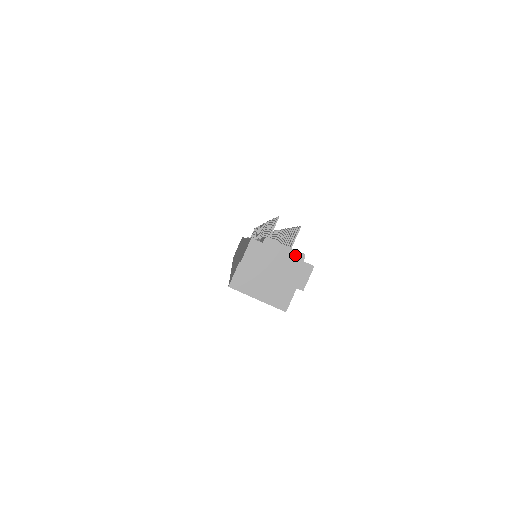
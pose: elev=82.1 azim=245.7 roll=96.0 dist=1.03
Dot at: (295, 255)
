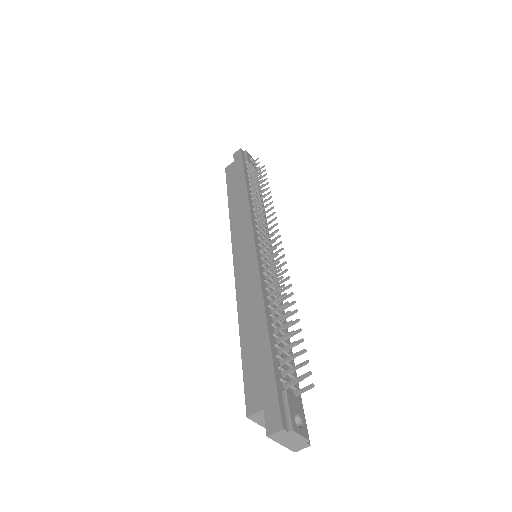
Dot at: (303, 440)
